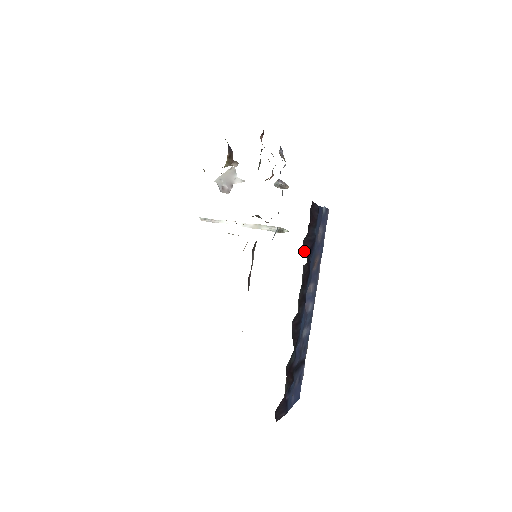
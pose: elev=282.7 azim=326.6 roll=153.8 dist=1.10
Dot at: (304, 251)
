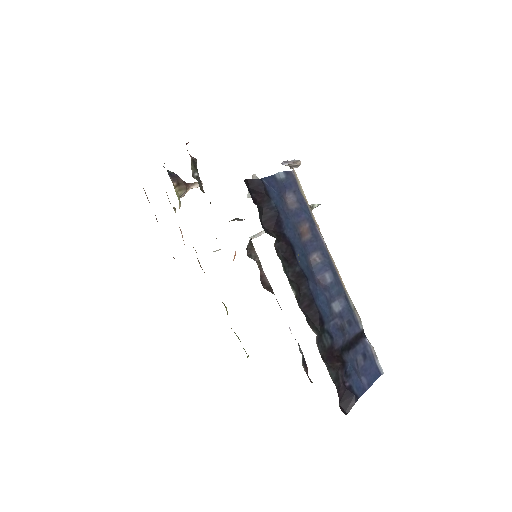
Dot at: (267, 231)
